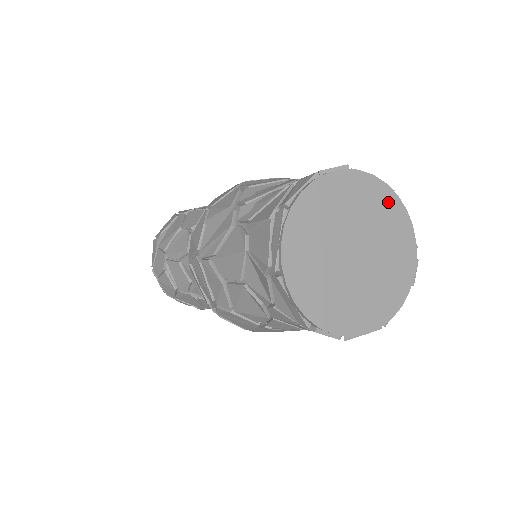
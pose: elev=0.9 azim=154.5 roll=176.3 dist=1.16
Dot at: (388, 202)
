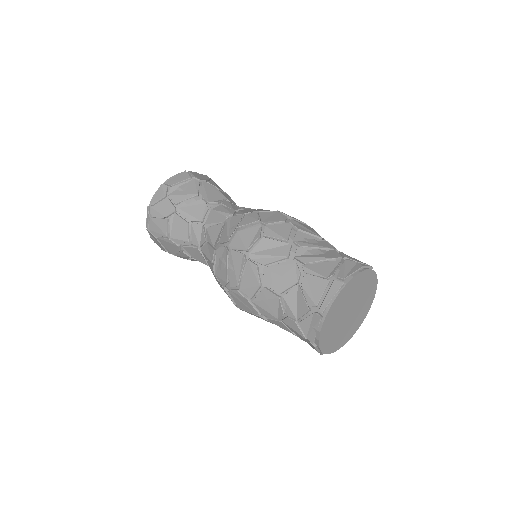
Dot at: (373, 290)
